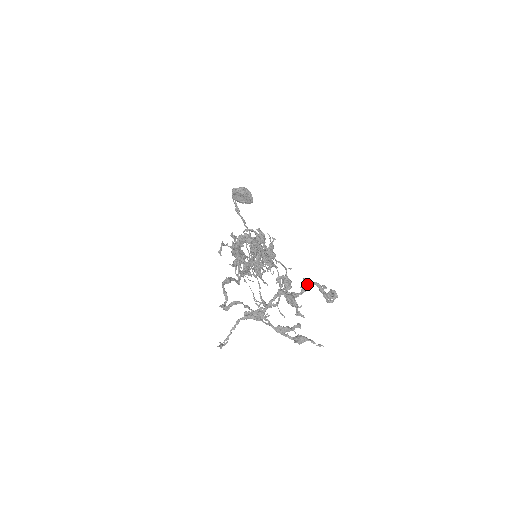
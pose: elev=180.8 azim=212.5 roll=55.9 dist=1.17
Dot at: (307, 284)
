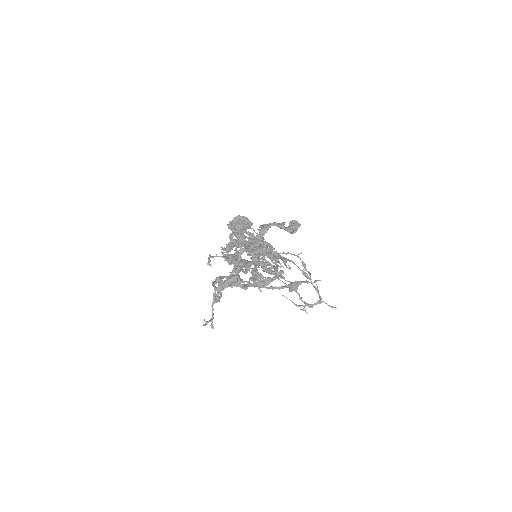
Dot at: (262, 228)
